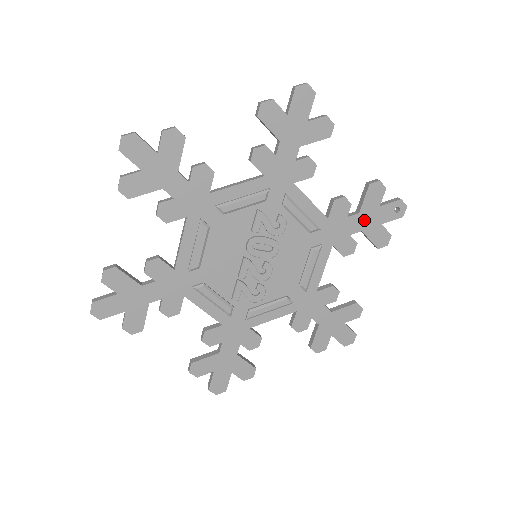
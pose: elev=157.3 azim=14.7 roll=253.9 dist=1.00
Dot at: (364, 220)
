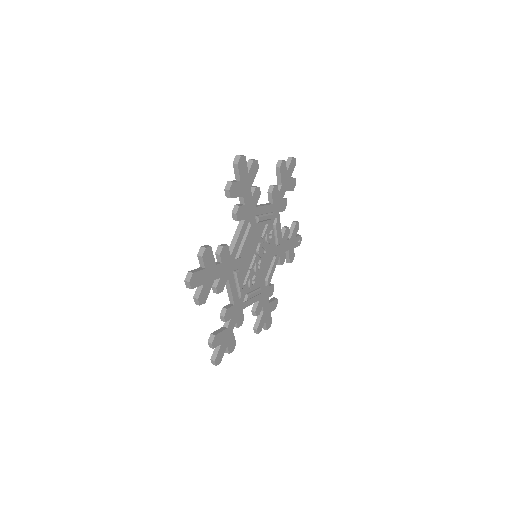
Dot at: (290, 244)
